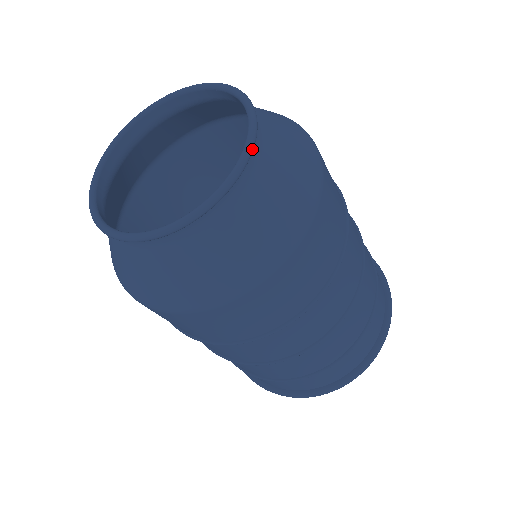
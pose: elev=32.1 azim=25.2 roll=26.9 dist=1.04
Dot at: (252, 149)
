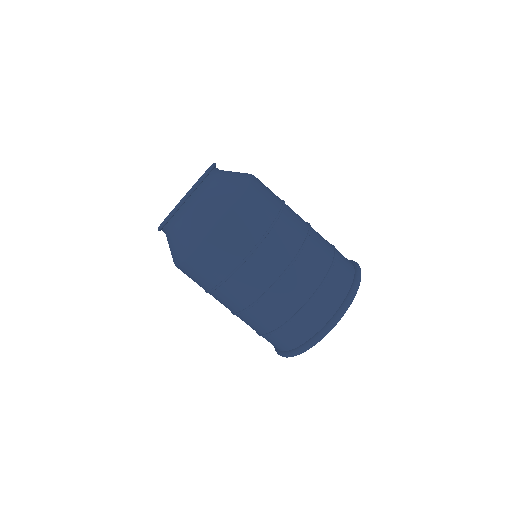
Dot at: (207, 173)
